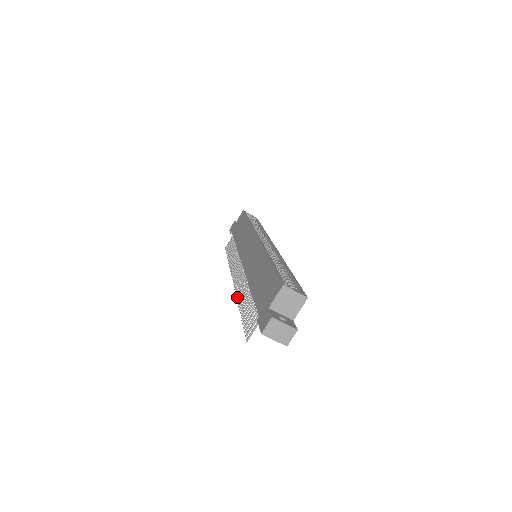
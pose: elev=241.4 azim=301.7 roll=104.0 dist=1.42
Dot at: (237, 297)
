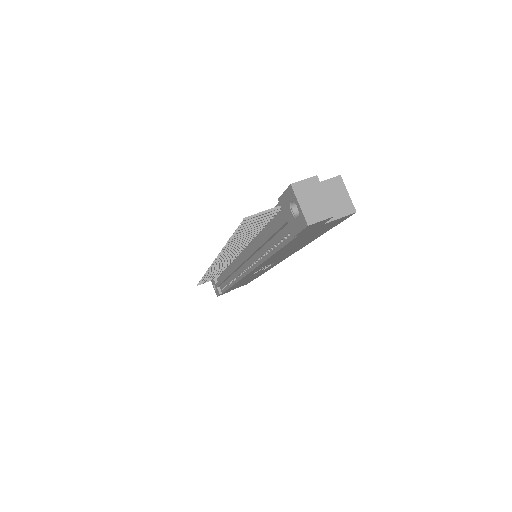
Dot at: (221, 252)
